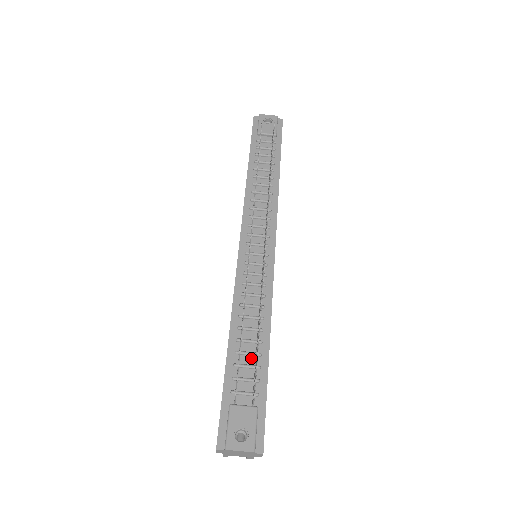
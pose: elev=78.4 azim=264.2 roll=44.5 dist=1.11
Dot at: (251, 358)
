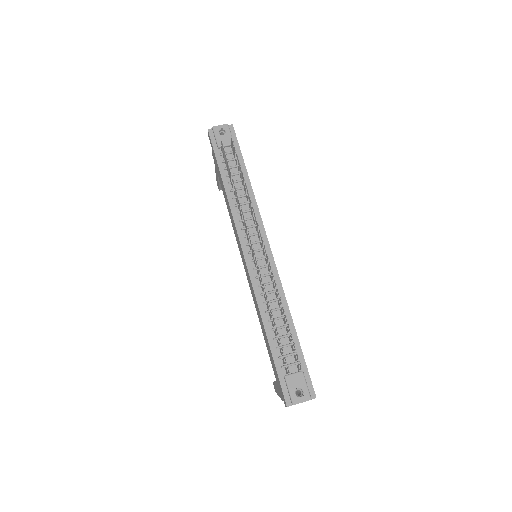
Dot at: (285, 339)
